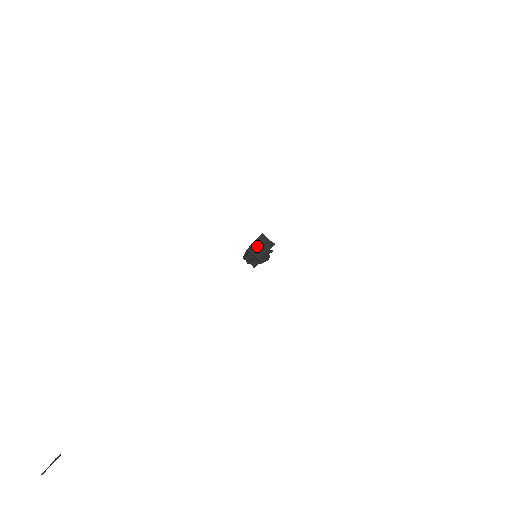
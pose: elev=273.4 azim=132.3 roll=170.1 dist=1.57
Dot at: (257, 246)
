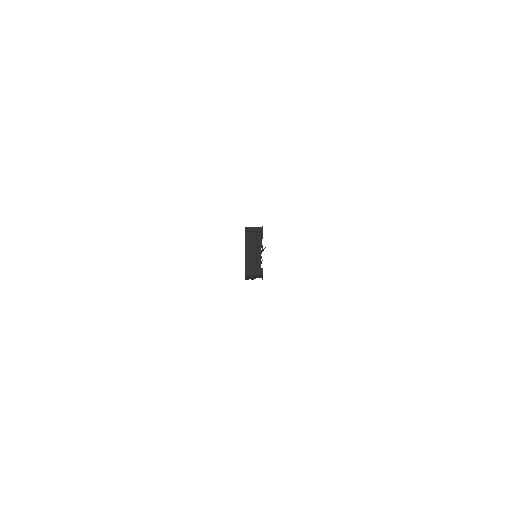
Dot at: (251, 278)
